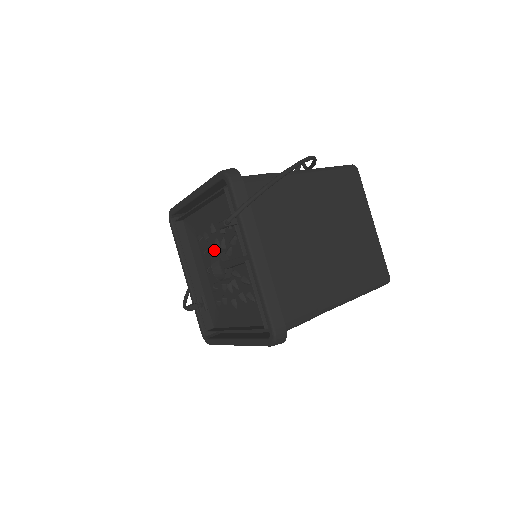
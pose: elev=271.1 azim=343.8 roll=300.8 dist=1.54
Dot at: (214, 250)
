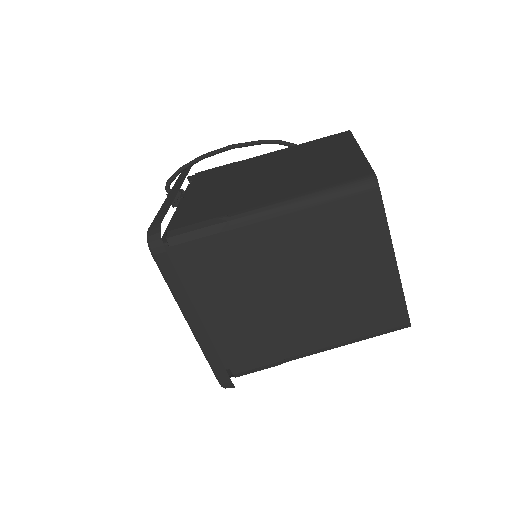
Dot at: occluded
